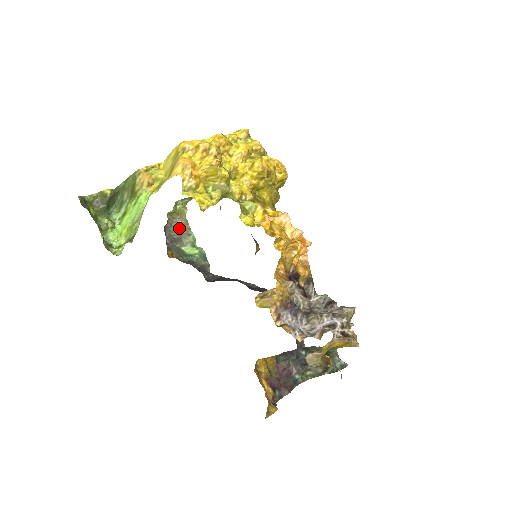
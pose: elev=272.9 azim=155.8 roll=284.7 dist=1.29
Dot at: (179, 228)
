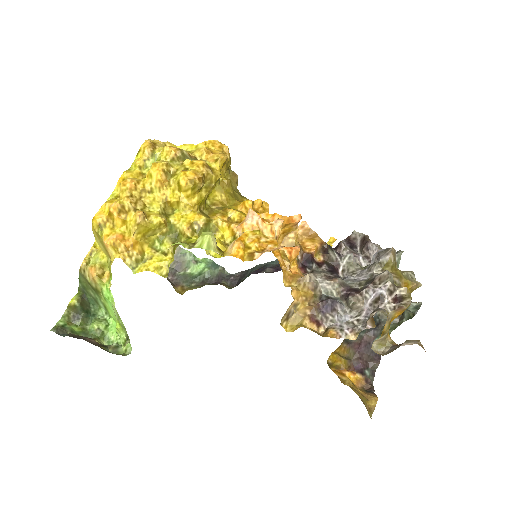
Dot at: occluded
